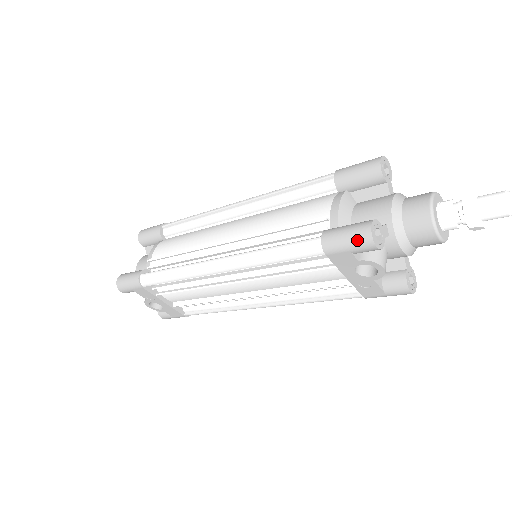
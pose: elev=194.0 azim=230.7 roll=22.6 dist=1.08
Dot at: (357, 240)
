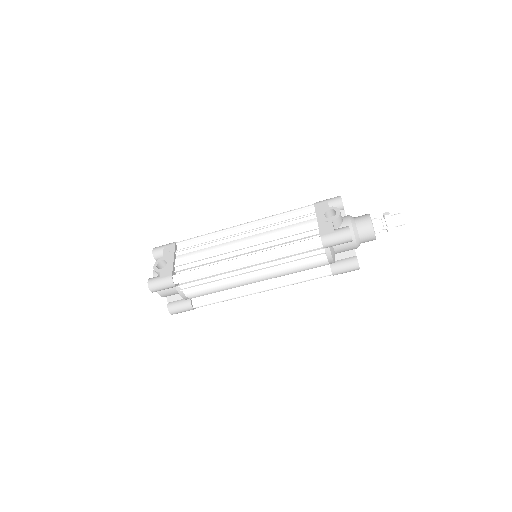
Dot at: (333, 198)
